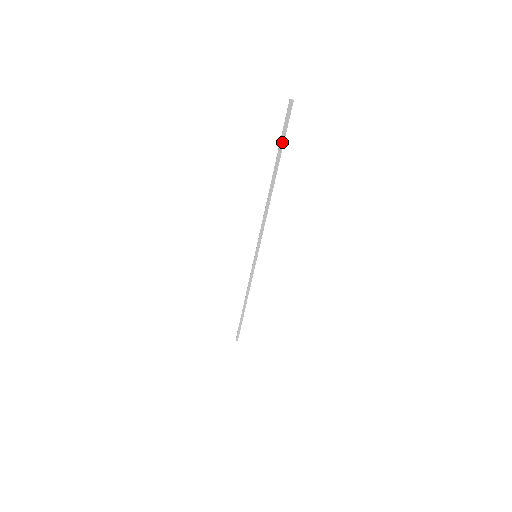
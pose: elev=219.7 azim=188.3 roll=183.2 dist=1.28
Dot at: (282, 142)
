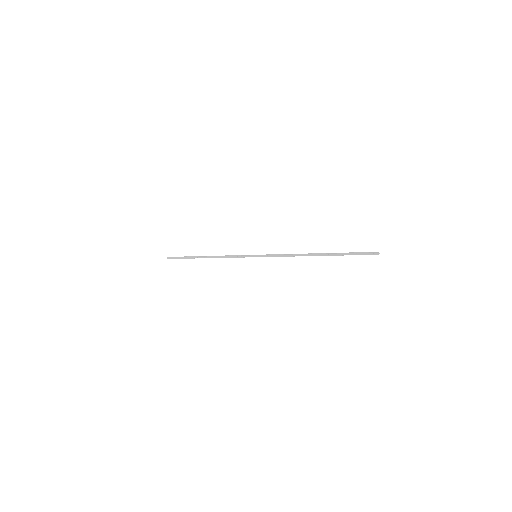
Dot at: (350, 254)
